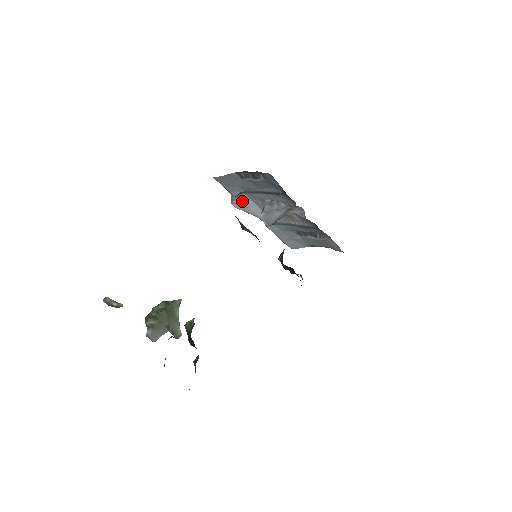
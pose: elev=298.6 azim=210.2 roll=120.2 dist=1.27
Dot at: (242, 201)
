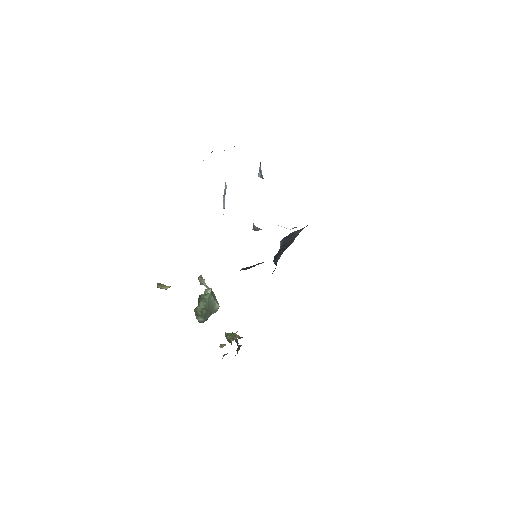
Dot at: occluded
